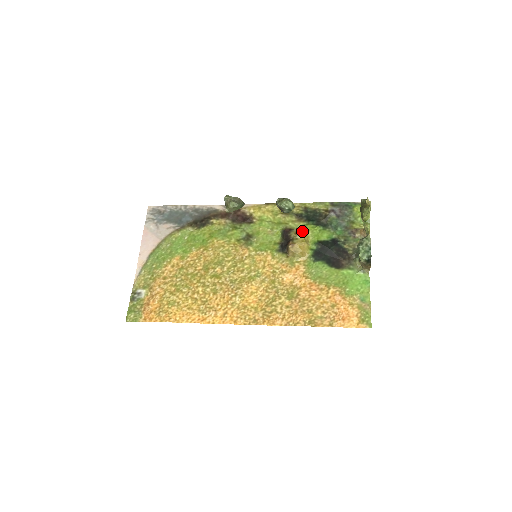
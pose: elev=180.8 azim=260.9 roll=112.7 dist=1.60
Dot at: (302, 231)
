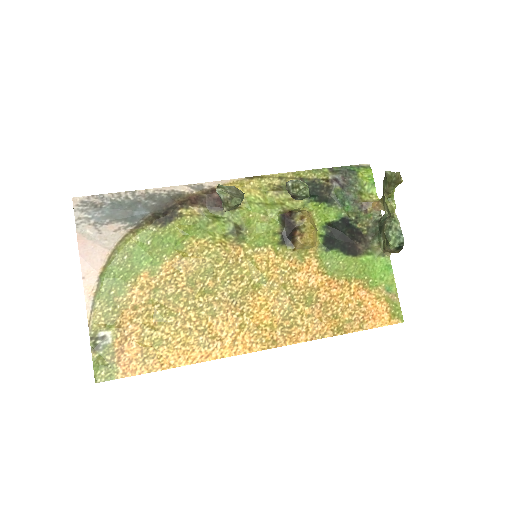
Dot at: (308, 214)
